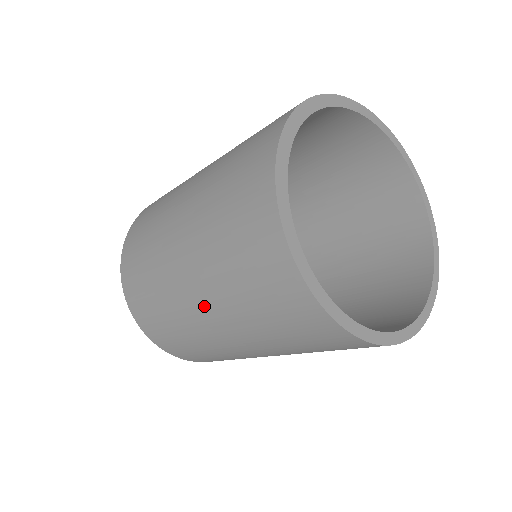
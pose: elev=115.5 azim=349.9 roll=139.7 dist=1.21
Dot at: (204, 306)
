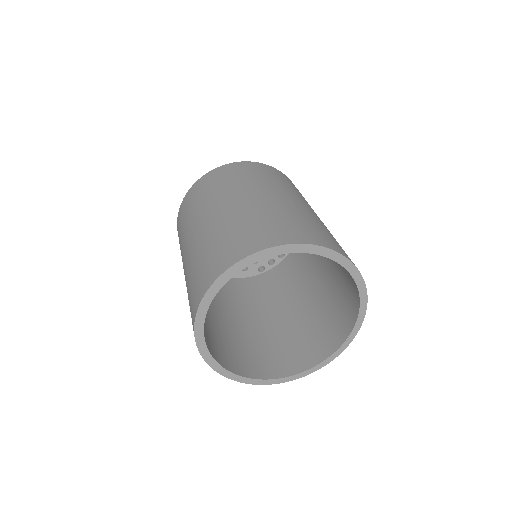
Dot at: (184, 272)
